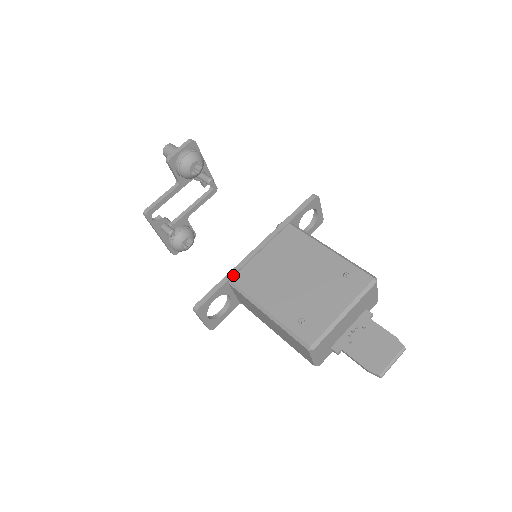
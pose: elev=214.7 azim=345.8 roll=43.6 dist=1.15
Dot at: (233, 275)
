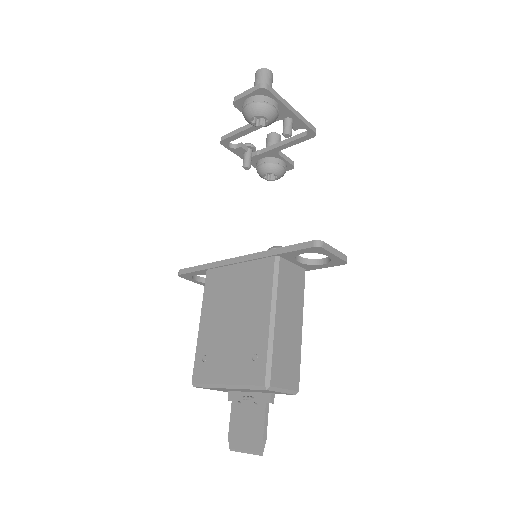
Dot at: (210, 268)
